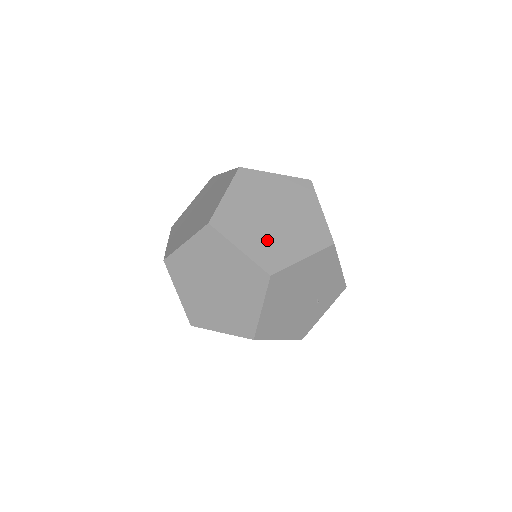
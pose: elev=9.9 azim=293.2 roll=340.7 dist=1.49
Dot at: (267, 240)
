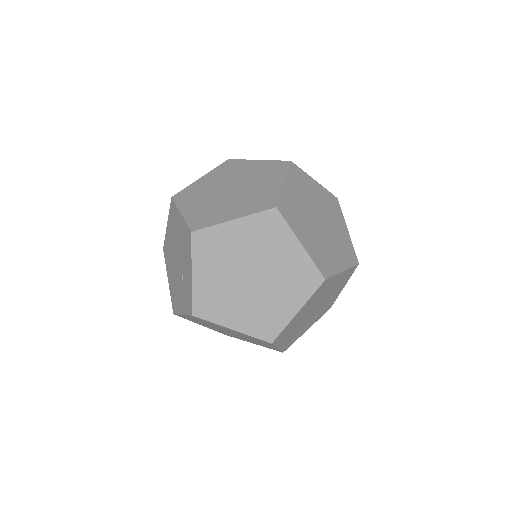
Dot at: (319, 243)
